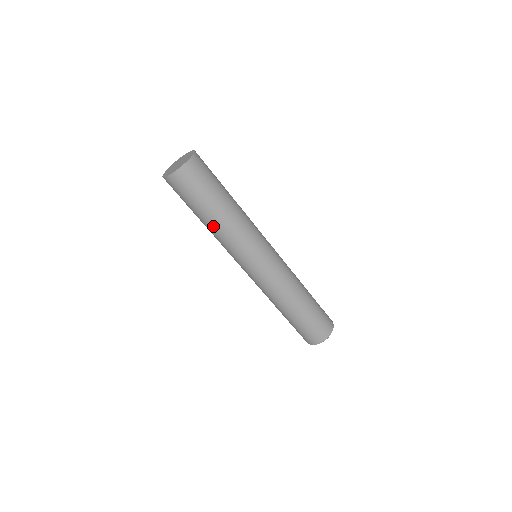
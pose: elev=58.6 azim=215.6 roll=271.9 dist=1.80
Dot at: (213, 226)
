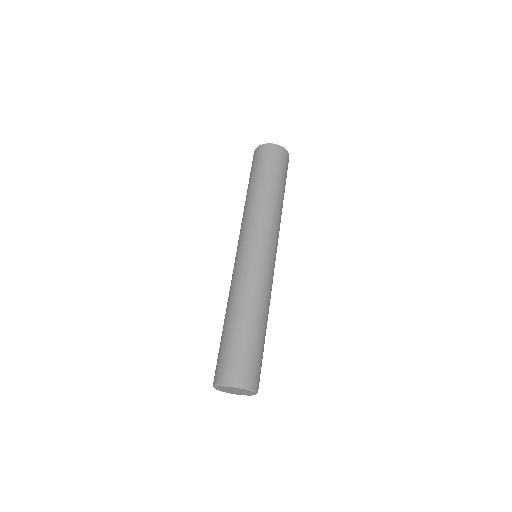
Dot at: (247, 198)
